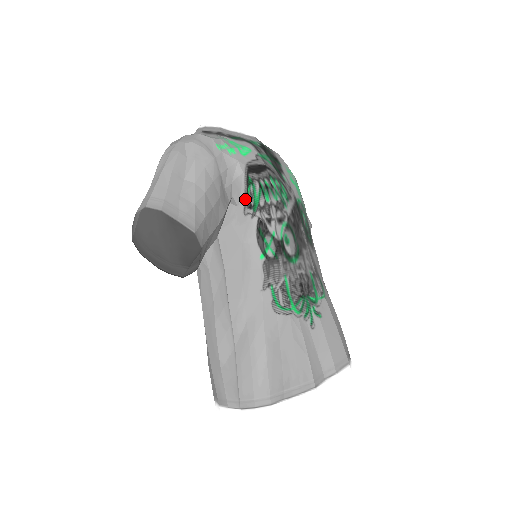
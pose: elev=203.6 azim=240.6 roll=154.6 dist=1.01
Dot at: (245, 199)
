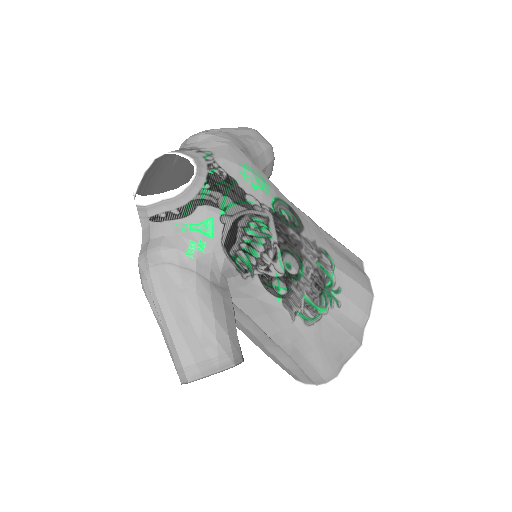
Dot at: (238, 270)
